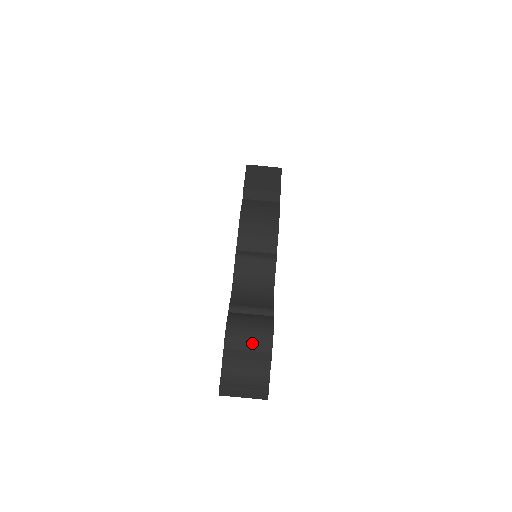
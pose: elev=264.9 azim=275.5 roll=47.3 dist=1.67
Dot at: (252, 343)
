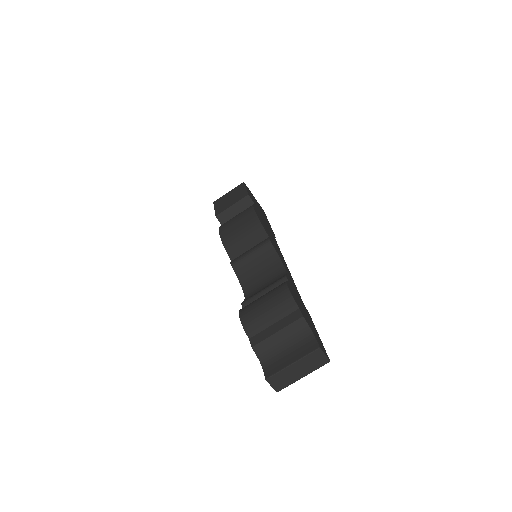
Dot at: (273, 313)
